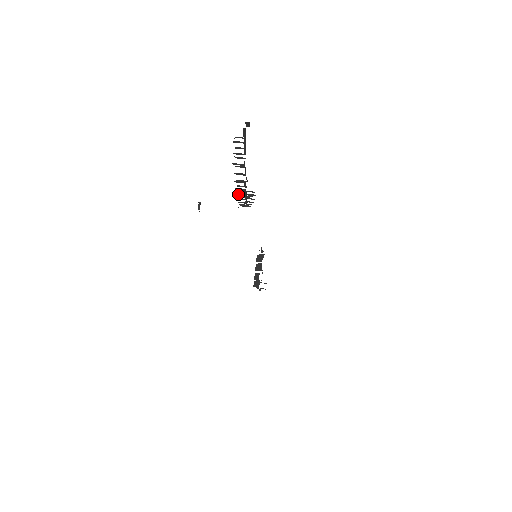
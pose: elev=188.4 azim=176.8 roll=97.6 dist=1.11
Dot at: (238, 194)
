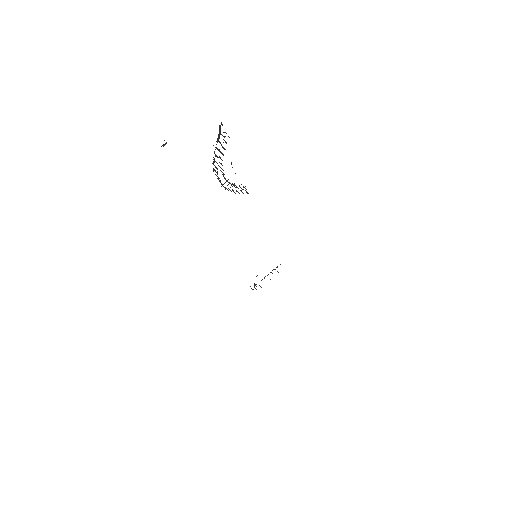
Dot at: (215, 170)
